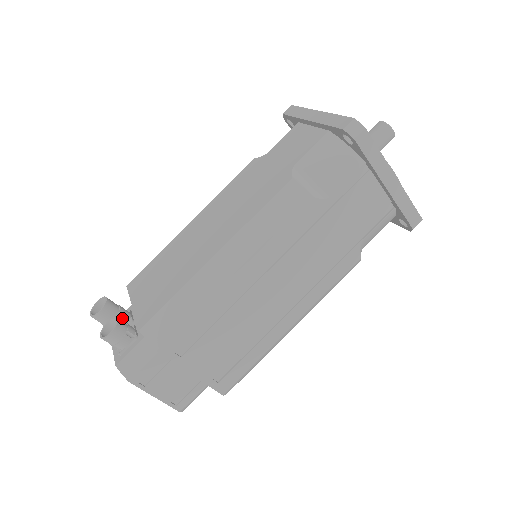
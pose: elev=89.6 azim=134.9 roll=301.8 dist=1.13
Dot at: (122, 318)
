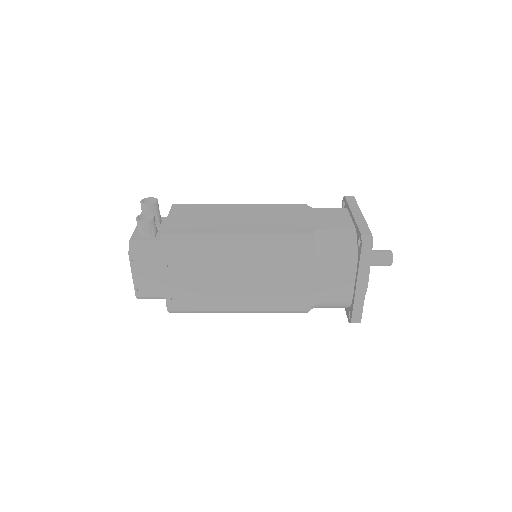
Dot at: (155, 219)
